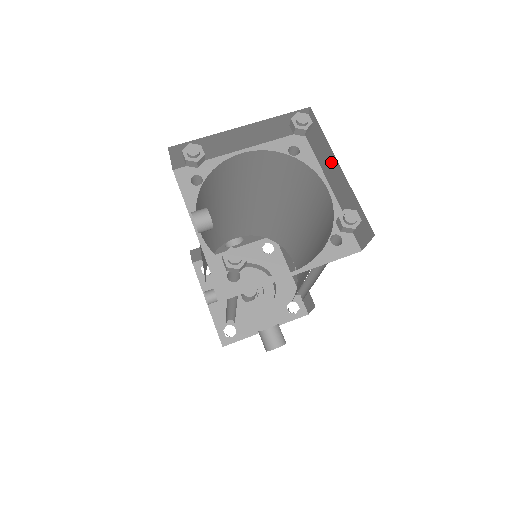
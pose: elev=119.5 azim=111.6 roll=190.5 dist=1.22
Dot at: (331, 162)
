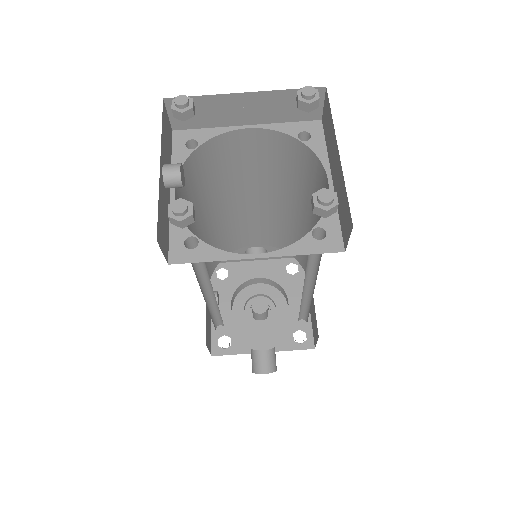
Dot at: (333, 147)
